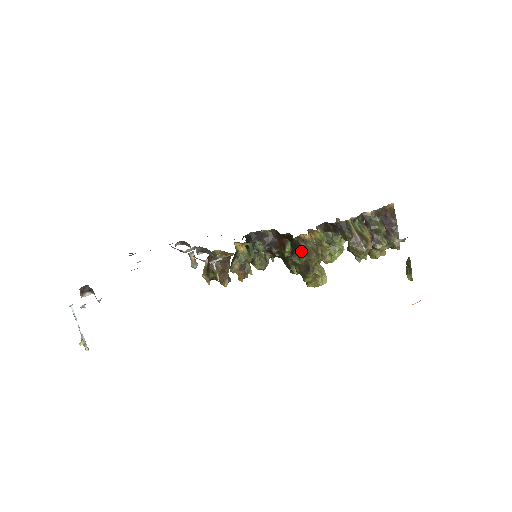
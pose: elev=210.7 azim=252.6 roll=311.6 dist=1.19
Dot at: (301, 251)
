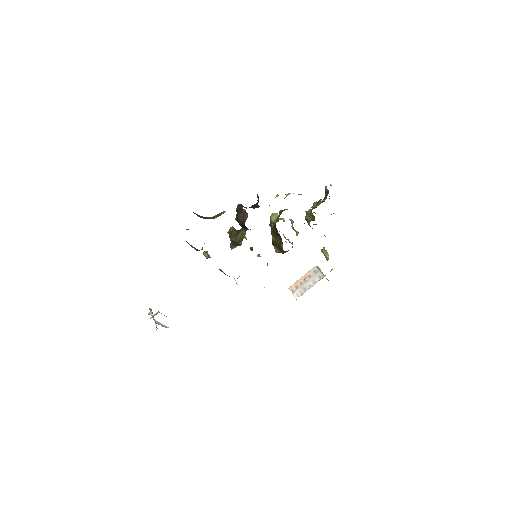
Dot at: (284, 252)
